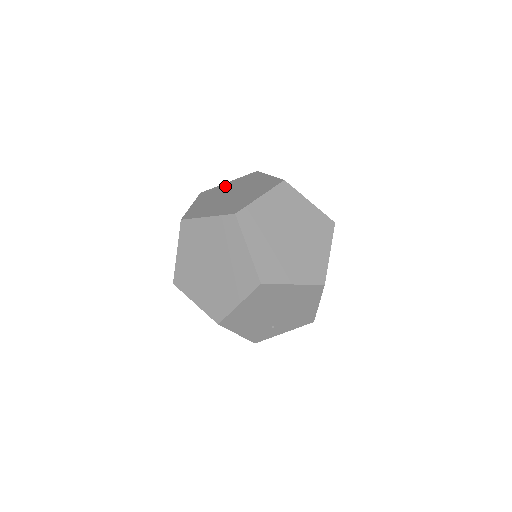
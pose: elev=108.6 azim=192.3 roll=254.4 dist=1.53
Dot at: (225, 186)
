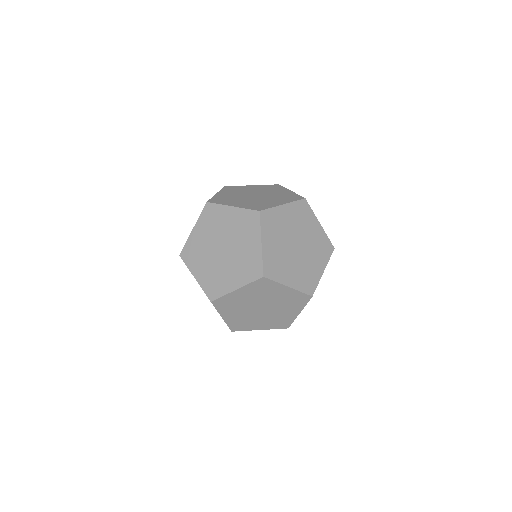
Dot at: (198, 238)
